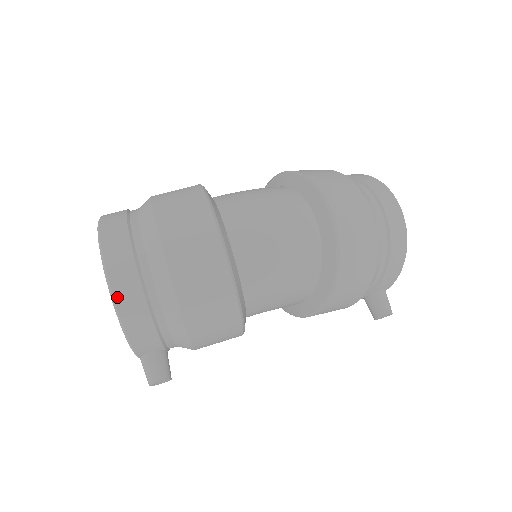
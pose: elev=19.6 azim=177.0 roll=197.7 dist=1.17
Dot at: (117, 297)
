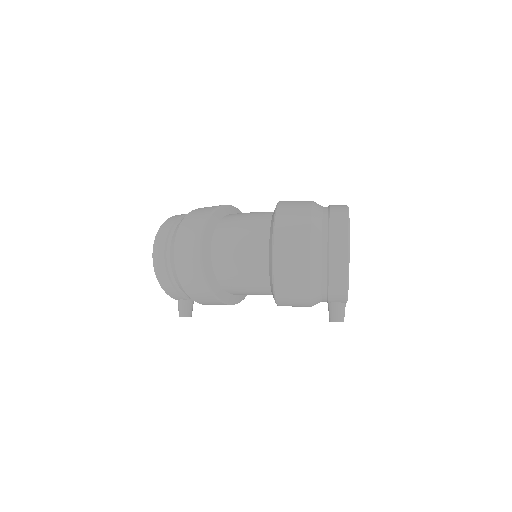
Dot at: (155, 269)
